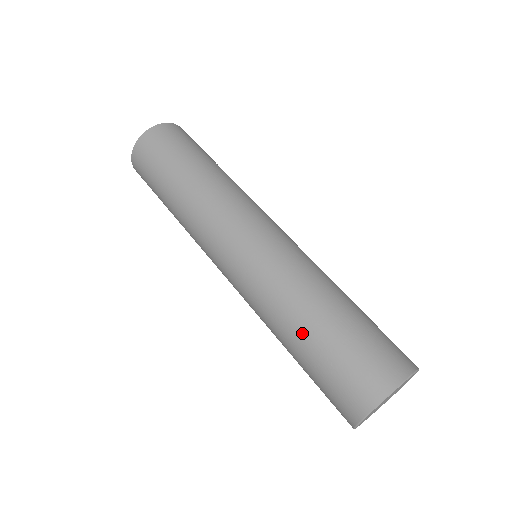
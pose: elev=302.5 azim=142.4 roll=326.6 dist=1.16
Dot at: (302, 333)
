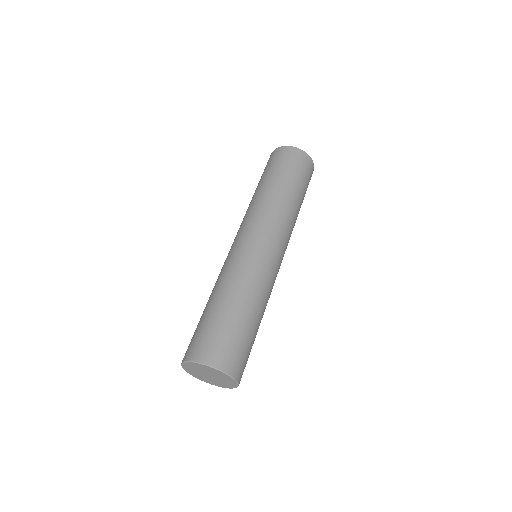
Dot at: occluded
